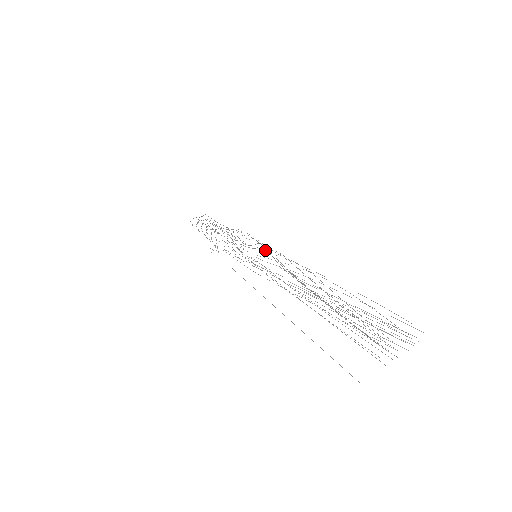
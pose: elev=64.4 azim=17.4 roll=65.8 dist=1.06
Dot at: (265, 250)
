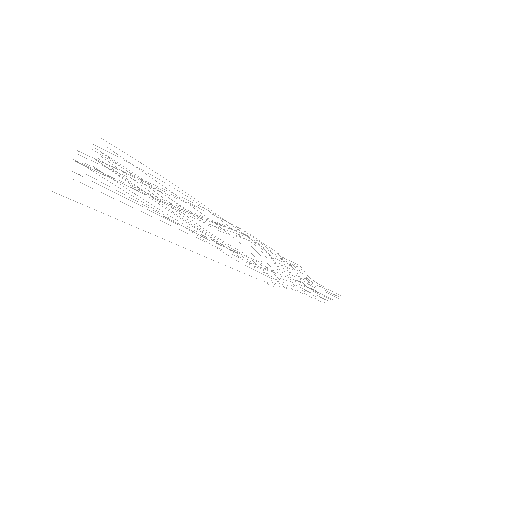
Dot at: occluded
